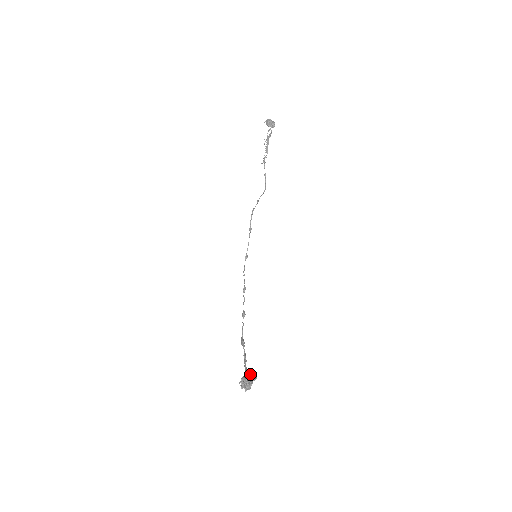
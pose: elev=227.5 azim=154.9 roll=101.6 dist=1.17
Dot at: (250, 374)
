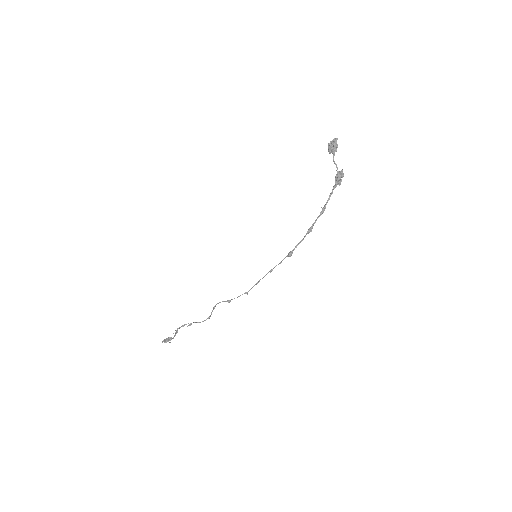
Dot at: (329, 151)
